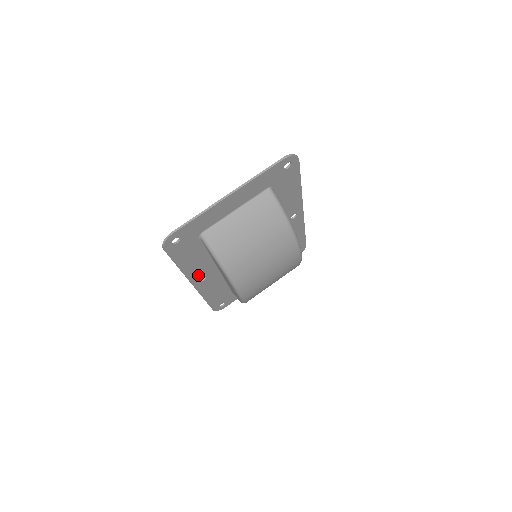
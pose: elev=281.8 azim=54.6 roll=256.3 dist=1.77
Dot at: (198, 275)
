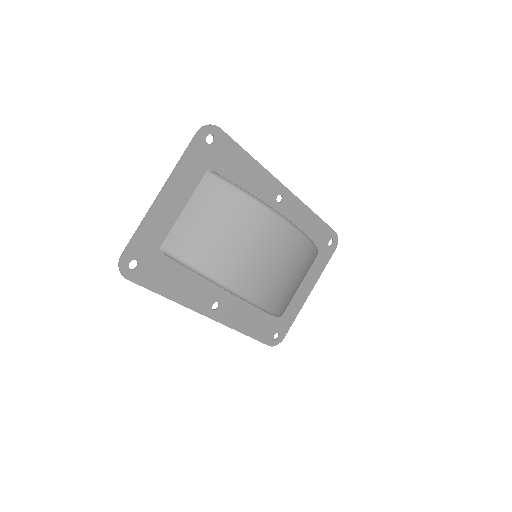
Dot at: (204, 302)
